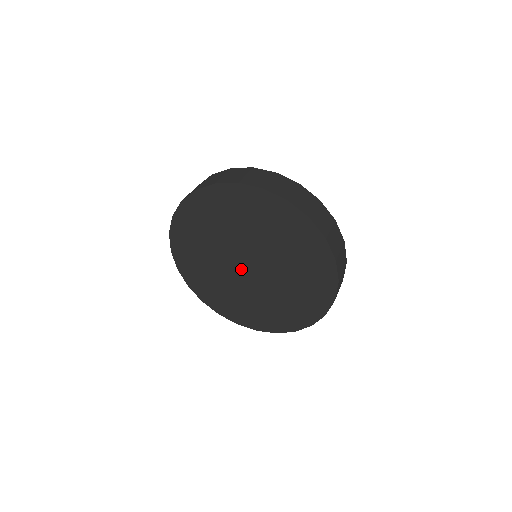
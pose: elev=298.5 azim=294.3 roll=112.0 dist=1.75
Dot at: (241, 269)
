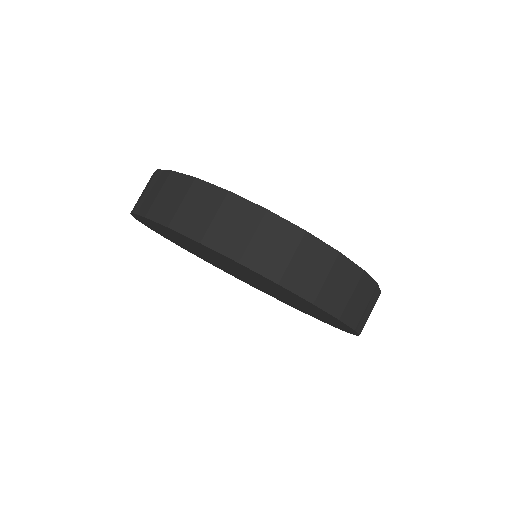
Dot at: occluded
